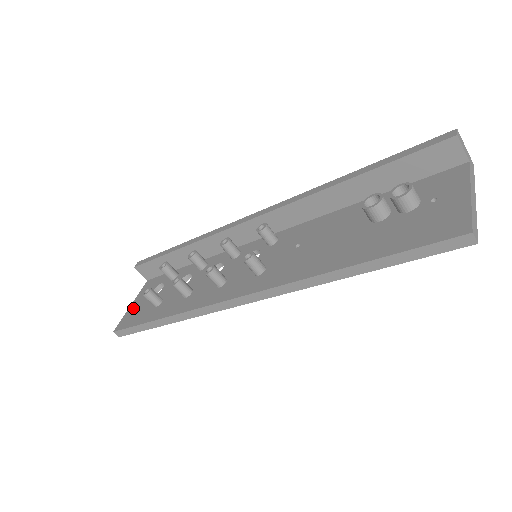
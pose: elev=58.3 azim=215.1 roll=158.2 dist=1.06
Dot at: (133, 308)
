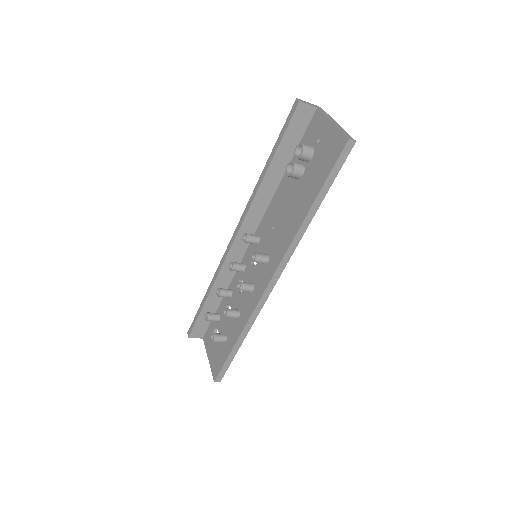
Dot at: (212, 359)
